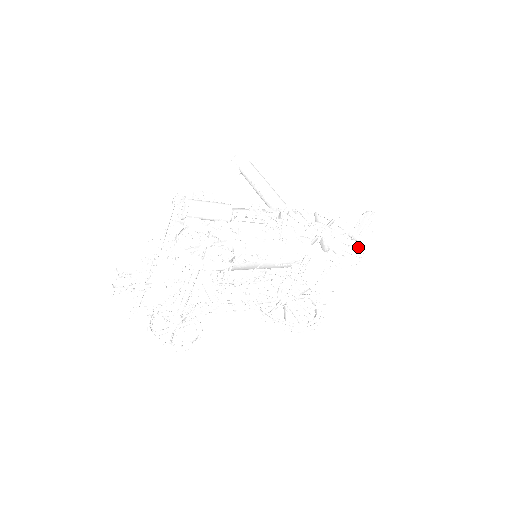
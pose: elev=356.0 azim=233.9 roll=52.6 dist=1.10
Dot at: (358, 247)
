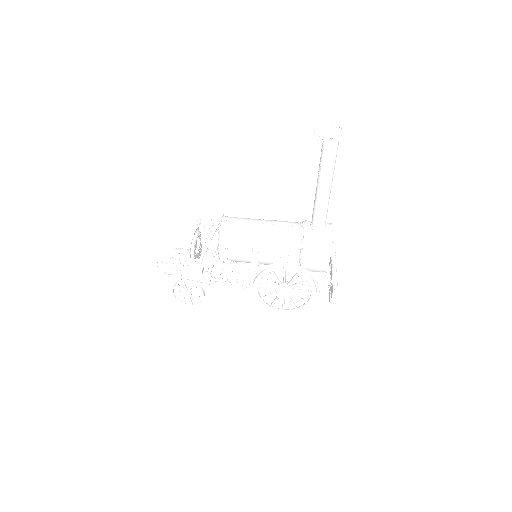
Dot at: (301, 308)
